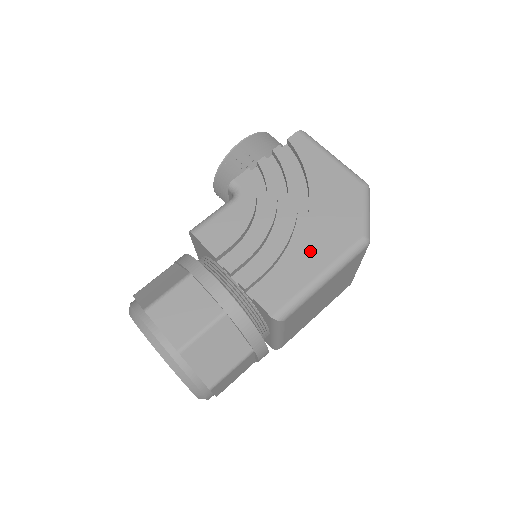
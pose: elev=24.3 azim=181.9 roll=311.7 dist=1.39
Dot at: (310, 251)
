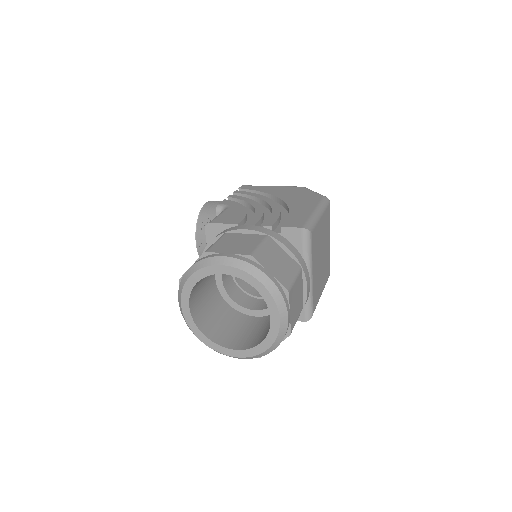
Dot at: (298, 207)
